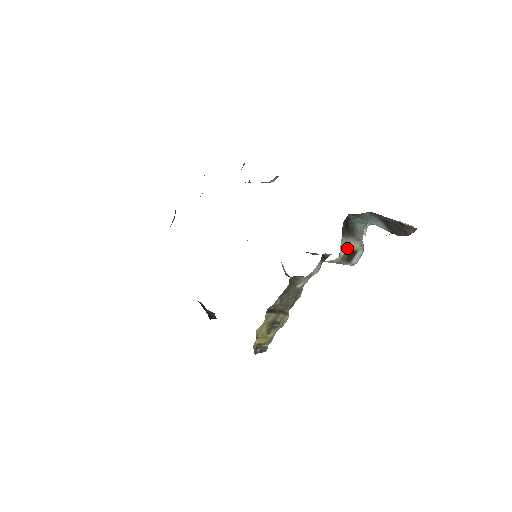
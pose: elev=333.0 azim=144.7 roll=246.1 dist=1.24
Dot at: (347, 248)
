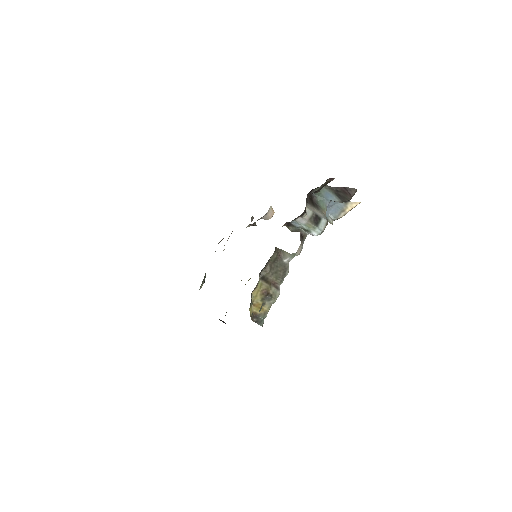
Dot at: (312, 211)
